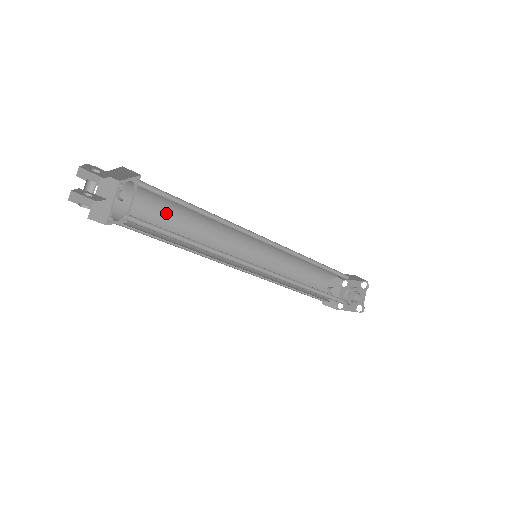
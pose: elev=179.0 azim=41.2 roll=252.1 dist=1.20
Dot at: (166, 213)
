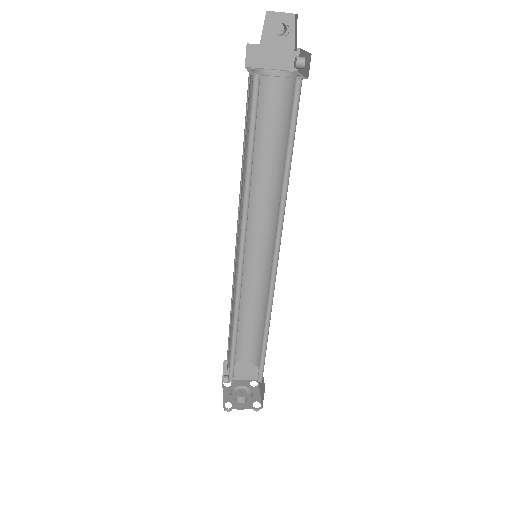
Dot at: (247, 135)
